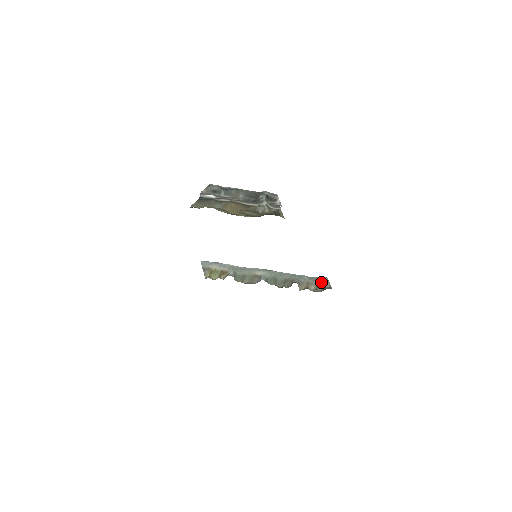
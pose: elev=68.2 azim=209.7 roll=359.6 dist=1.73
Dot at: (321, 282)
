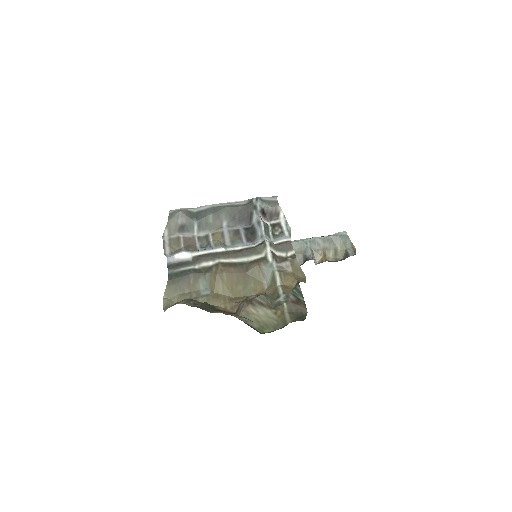
Dot at: (340, 243)
